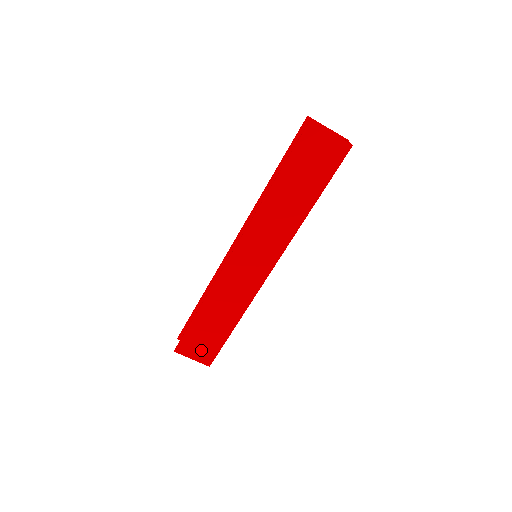
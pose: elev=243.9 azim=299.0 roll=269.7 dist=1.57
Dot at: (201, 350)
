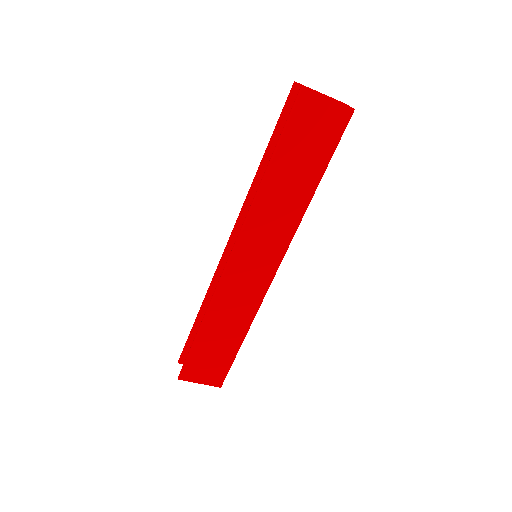
Dot at: (209, 372)
